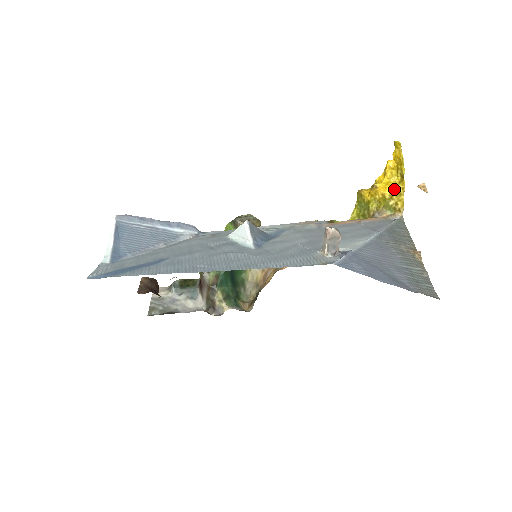
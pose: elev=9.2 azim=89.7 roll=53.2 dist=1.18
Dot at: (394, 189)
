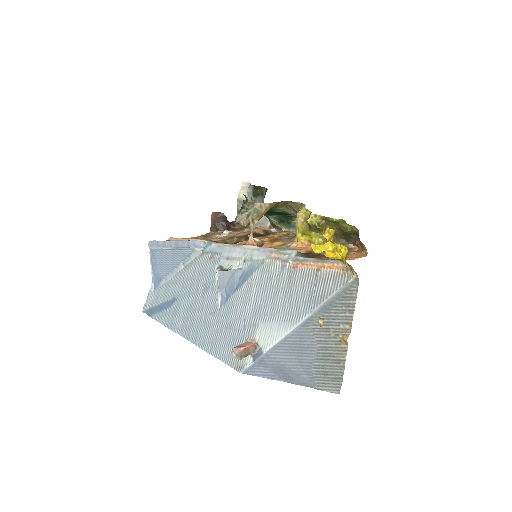
Dot at: (341, 260)
